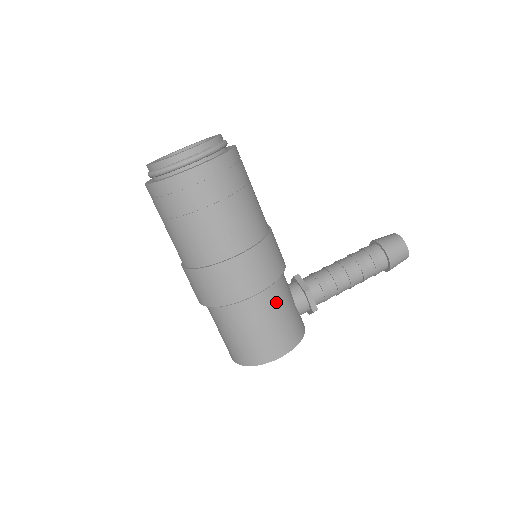
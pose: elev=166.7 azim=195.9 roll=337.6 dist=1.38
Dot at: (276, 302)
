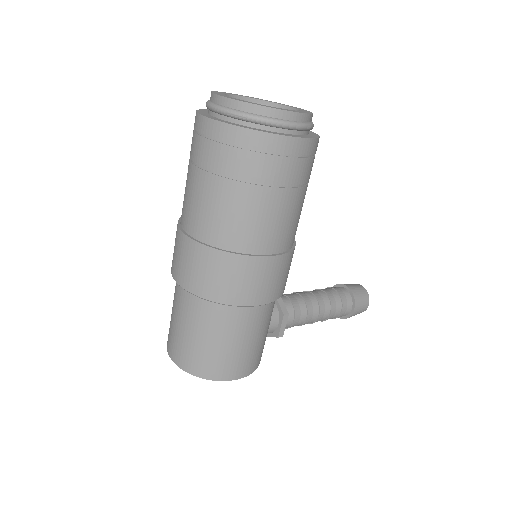
Dot at: (267, 318)
